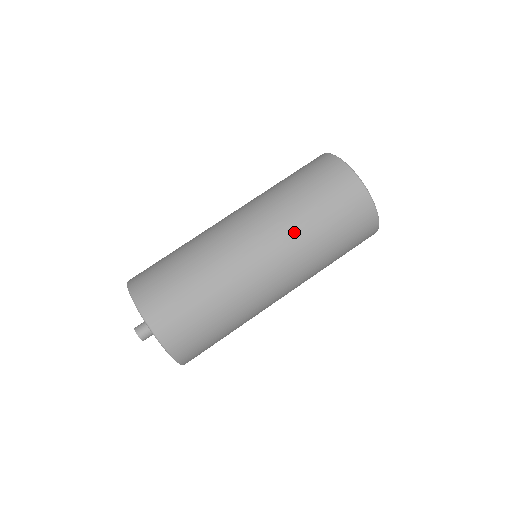
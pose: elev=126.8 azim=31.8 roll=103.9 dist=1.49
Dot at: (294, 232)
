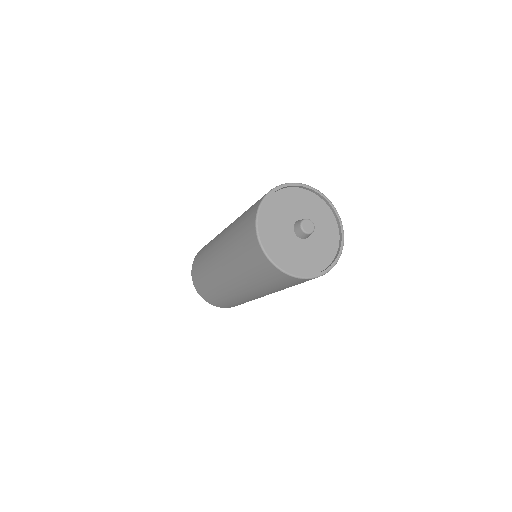
Dot at: (233, 267)
